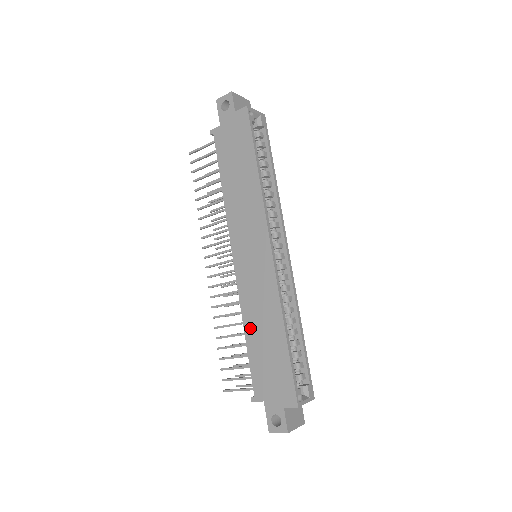
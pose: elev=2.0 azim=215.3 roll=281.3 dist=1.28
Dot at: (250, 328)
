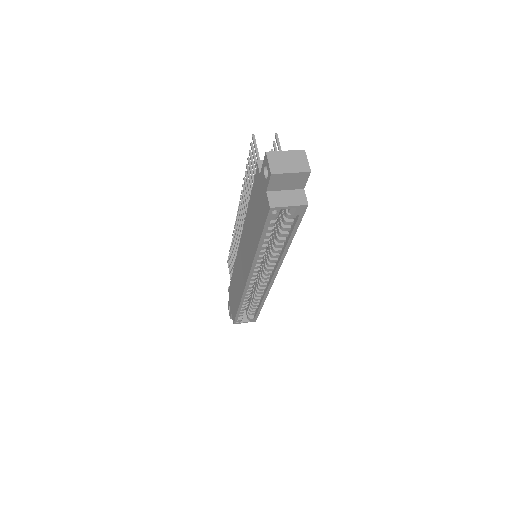
Dot at: (234, 276)
